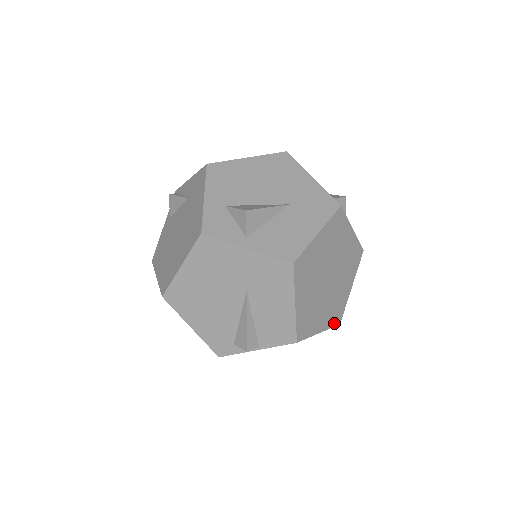
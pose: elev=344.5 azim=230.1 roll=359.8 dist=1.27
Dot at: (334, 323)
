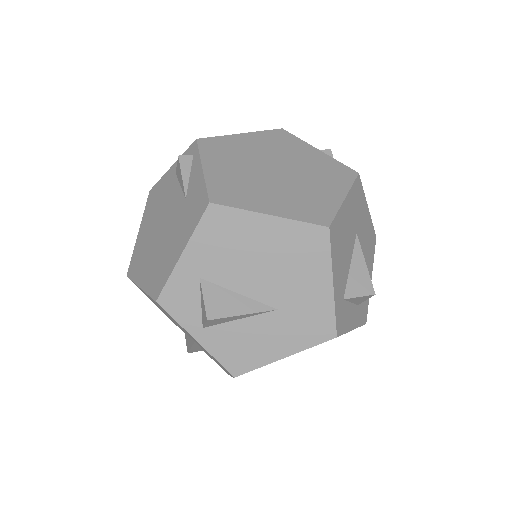
Dot at: occluded
